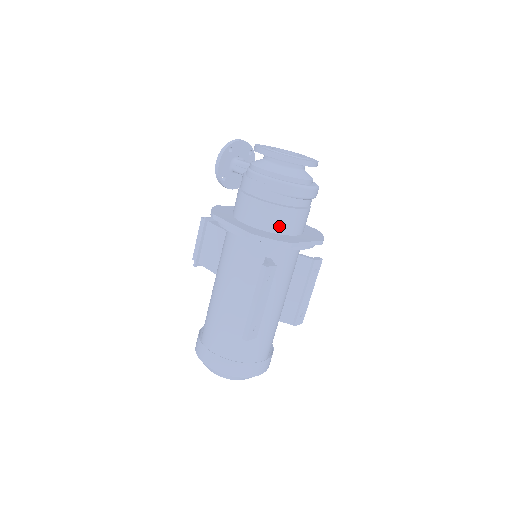
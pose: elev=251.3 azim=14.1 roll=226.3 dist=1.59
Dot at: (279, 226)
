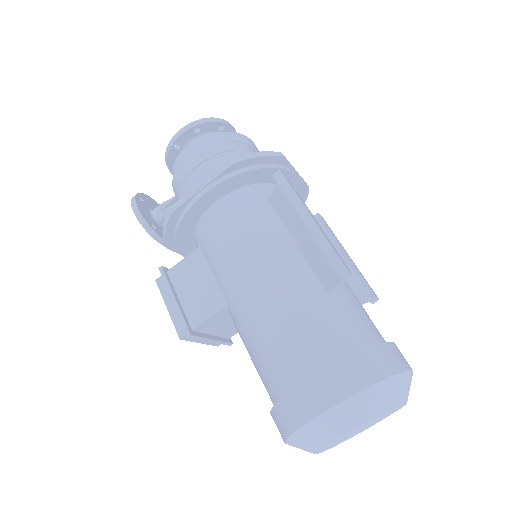
Dot at: occluded
